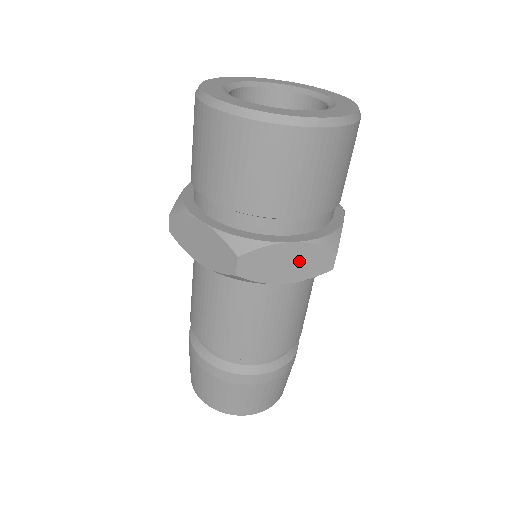
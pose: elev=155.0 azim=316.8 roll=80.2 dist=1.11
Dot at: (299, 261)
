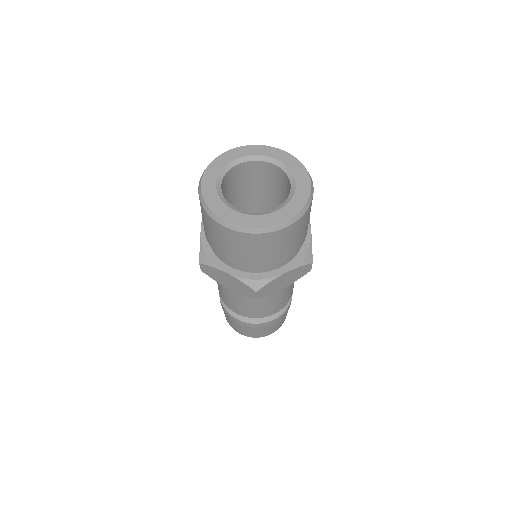
Dot at: (234, 283)
